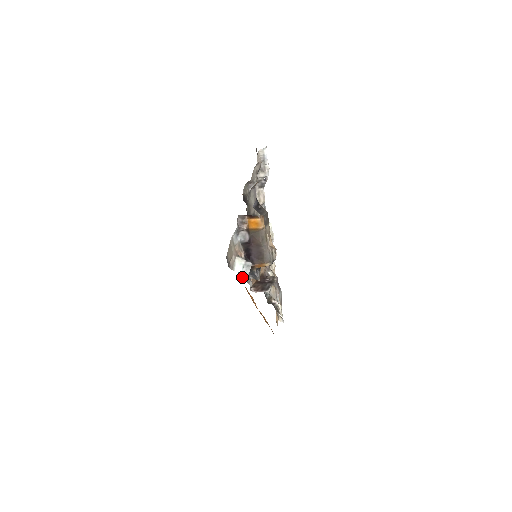
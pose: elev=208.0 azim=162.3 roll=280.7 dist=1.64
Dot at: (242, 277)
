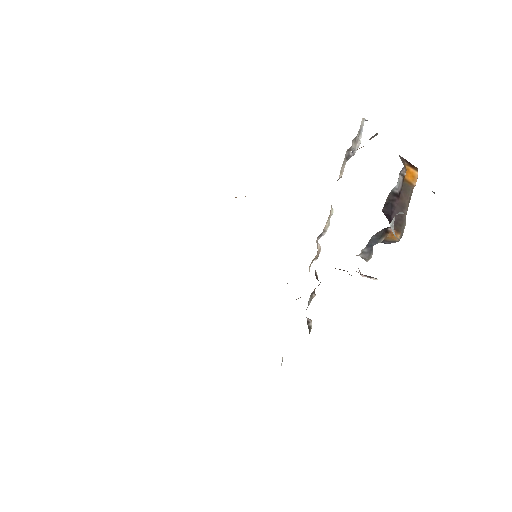
Dot at: occluded
